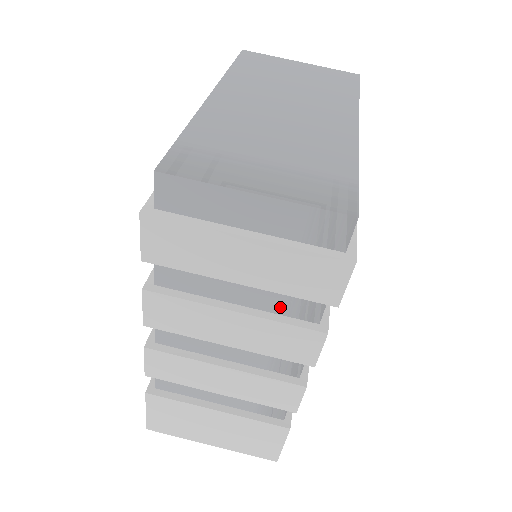
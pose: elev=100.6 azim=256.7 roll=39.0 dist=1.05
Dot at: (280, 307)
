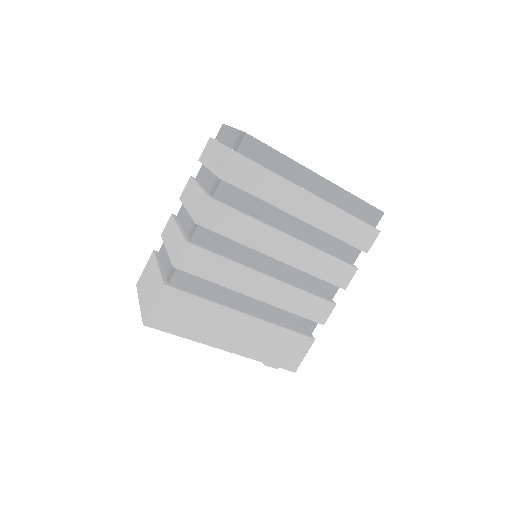
Dot at: (210, 187)
